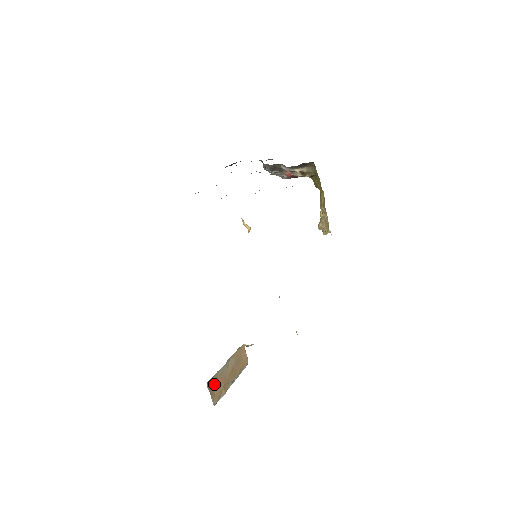
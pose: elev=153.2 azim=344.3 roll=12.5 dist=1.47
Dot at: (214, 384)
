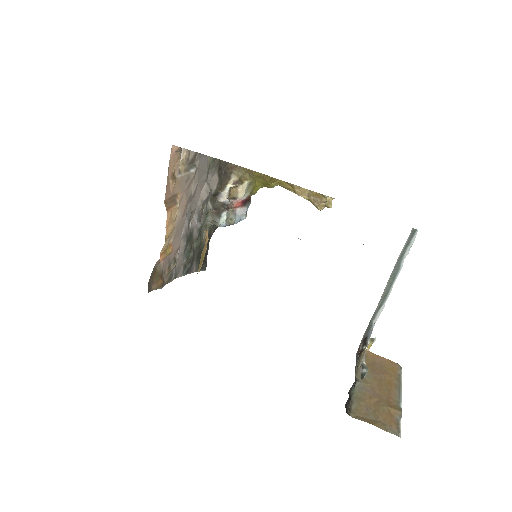
Dot at: (365, 411)
